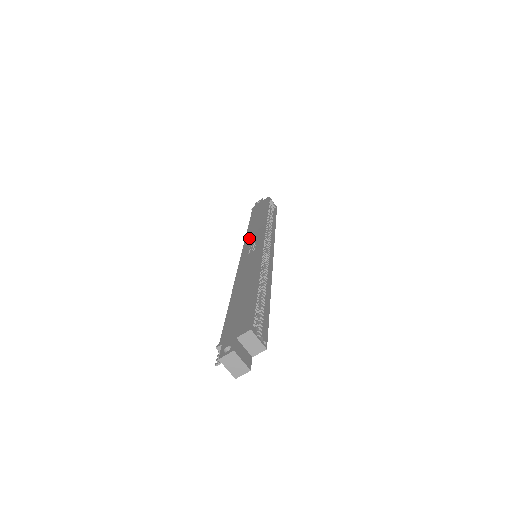
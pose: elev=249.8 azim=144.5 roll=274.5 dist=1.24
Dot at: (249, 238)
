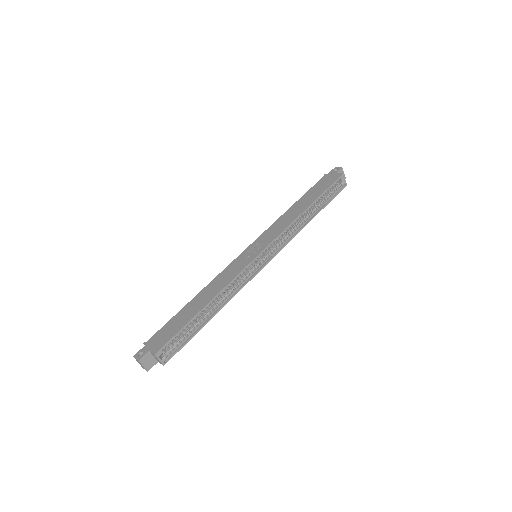
Dot at: (269, 231)
